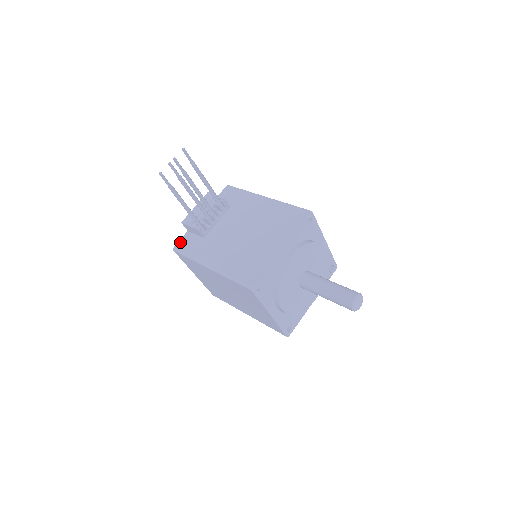
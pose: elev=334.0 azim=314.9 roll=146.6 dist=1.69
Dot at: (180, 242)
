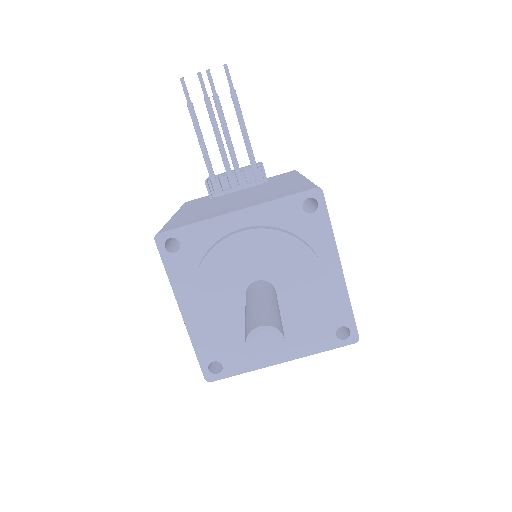
Dot at: (194, 199)
